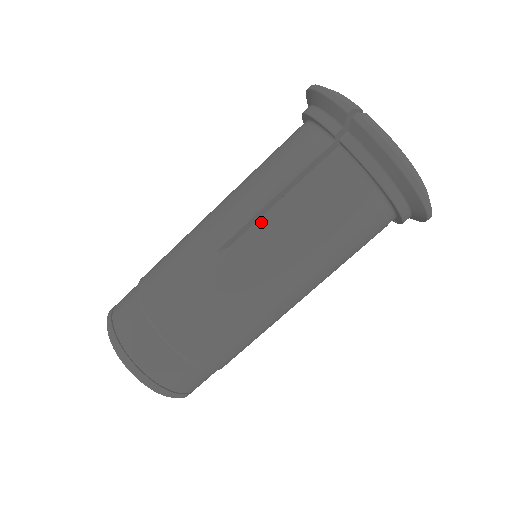
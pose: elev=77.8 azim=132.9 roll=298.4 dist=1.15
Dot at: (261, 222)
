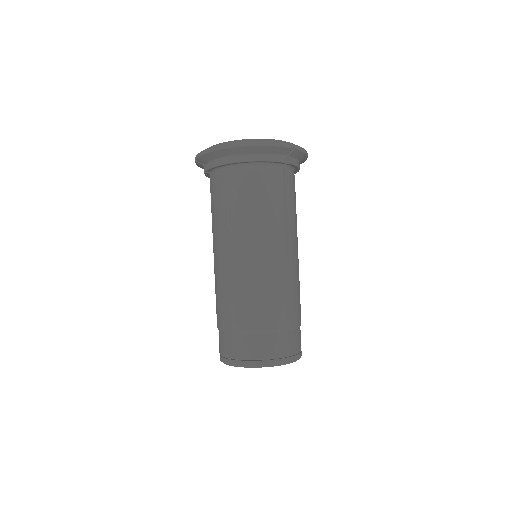
Dot at: (214, 235)
